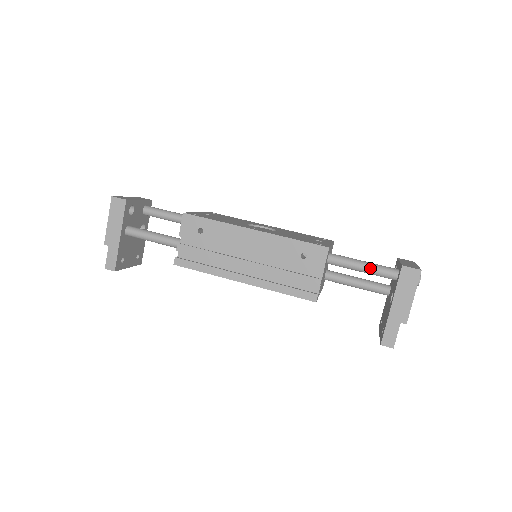
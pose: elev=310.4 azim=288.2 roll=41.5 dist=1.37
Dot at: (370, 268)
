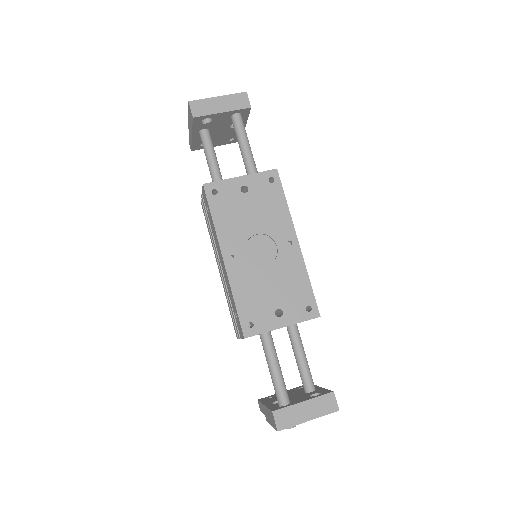
Dot at: (271, 377)
